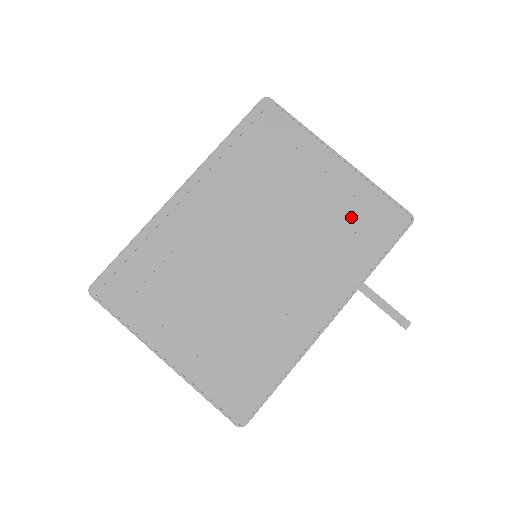
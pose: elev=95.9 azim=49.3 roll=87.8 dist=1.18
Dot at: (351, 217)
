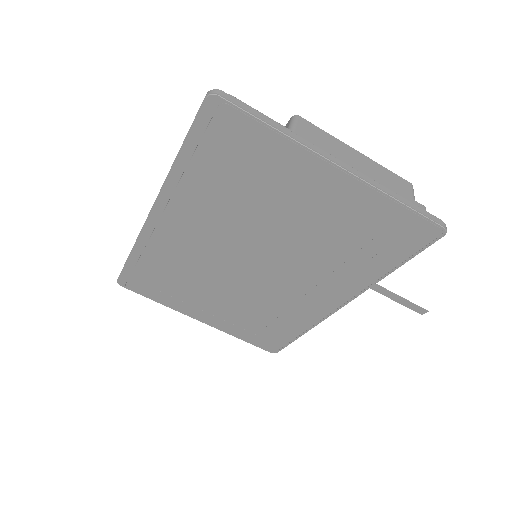
Dot at: (359, 232)
